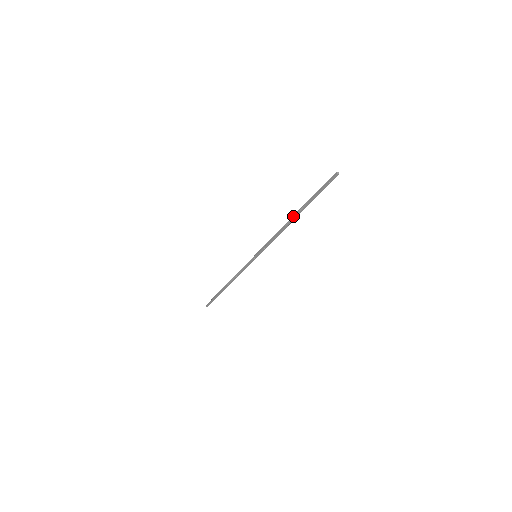
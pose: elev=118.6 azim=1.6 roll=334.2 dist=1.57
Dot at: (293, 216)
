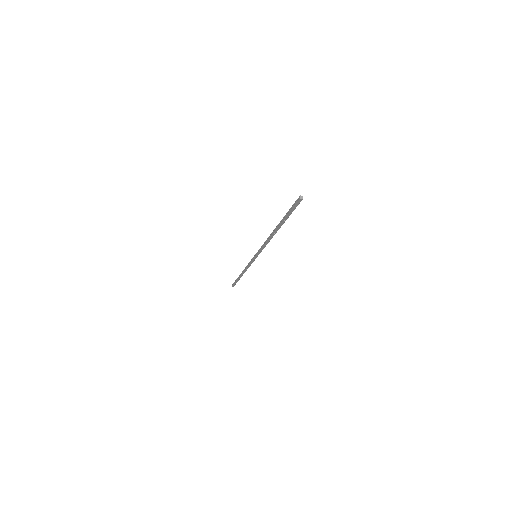
Dot at: (275, 229)
